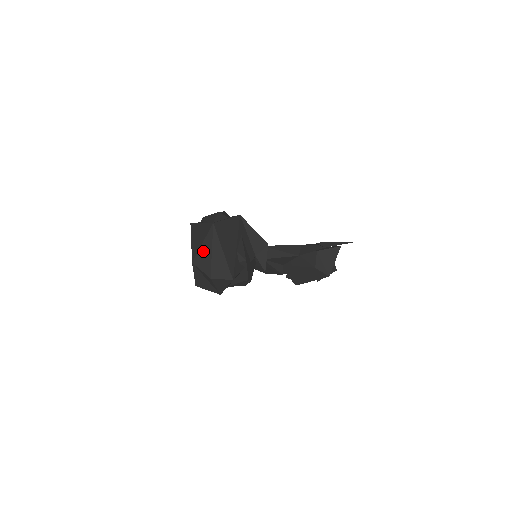
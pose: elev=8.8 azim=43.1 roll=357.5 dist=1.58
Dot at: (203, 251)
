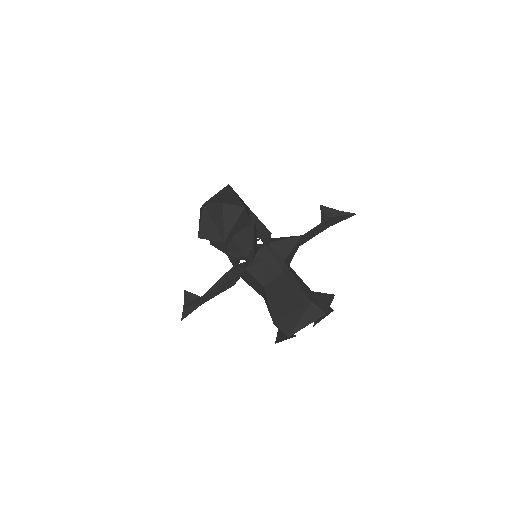
Dot at: (217, 196)
